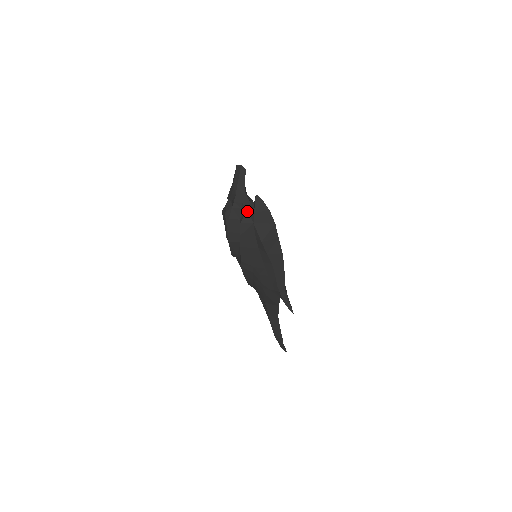
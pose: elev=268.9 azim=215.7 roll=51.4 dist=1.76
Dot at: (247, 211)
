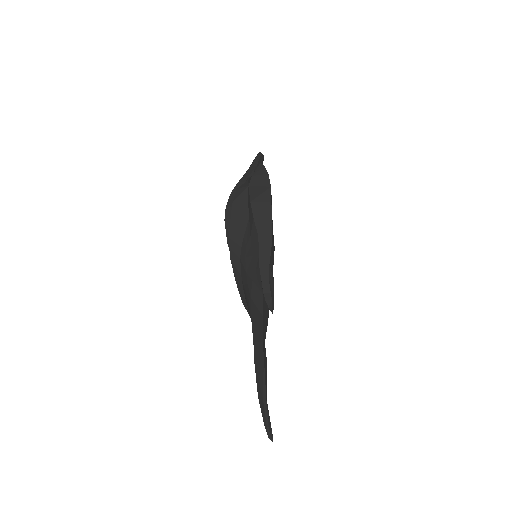
Dot at: (248, 180)
